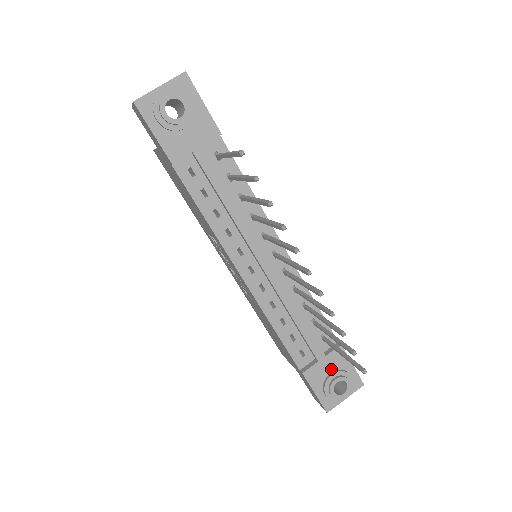
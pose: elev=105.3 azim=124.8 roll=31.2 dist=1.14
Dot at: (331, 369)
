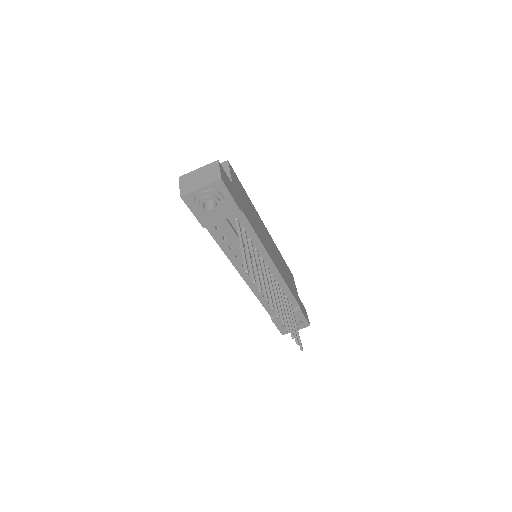
Dot at: occluded
